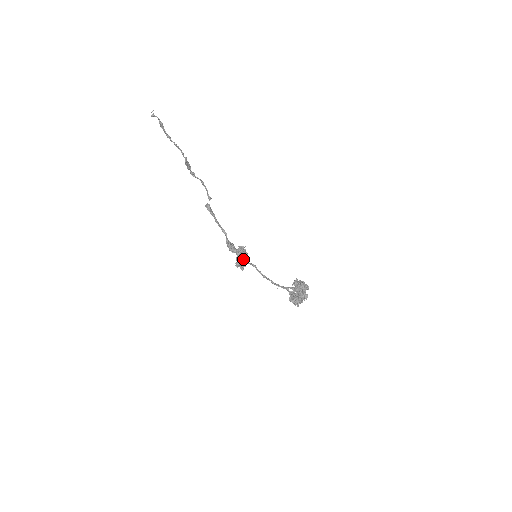
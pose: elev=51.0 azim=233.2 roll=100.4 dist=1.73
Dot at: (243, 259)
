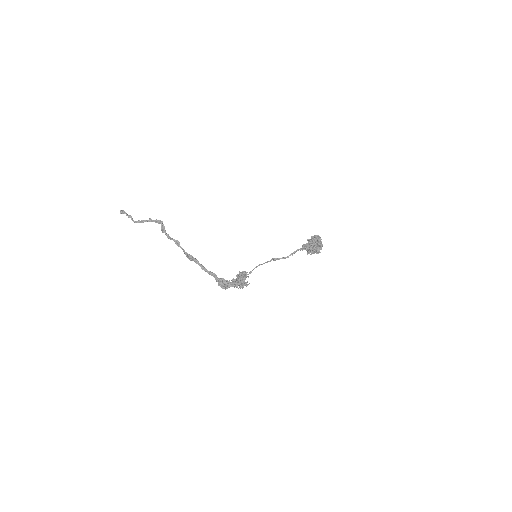
Dot at: occluded
